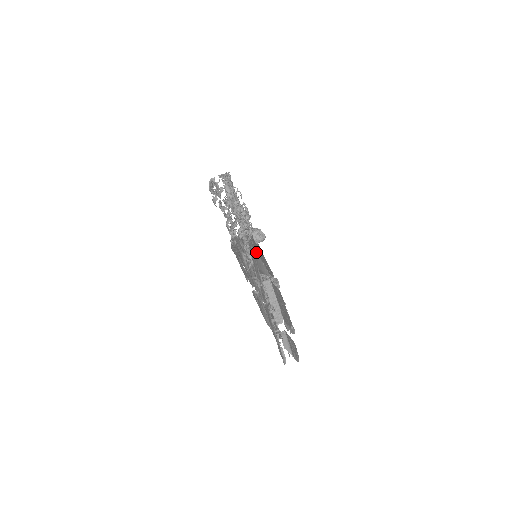
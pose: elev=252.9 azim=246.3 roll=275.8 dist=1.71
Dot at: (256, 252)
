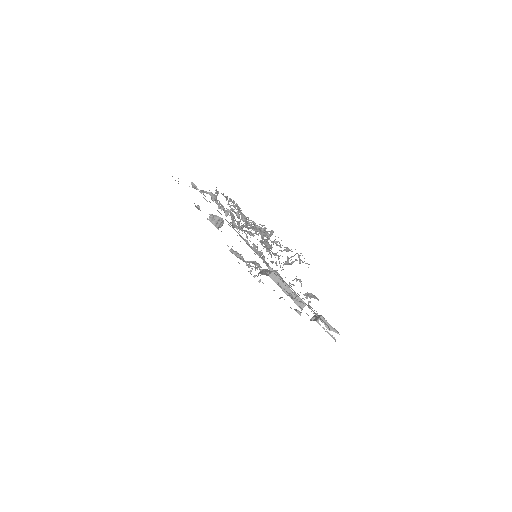
Dot at: occluded
